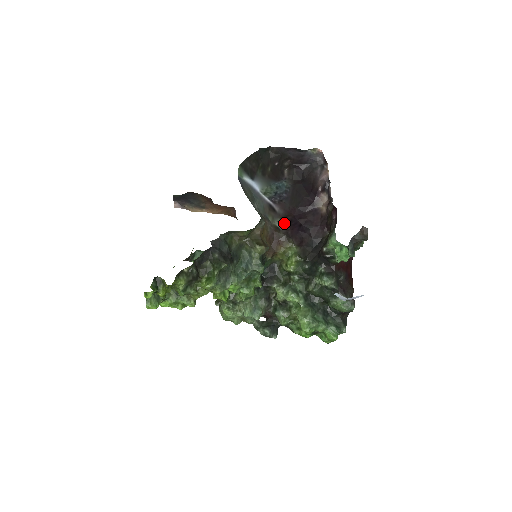
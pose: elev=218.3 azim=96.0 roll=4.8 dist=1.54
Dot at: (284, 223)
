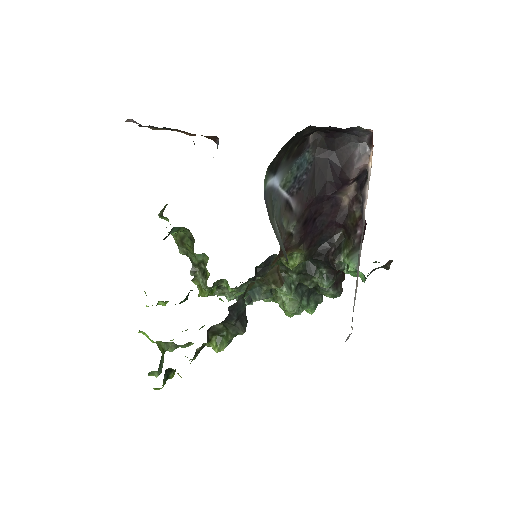
Dot at: (299, 227)
